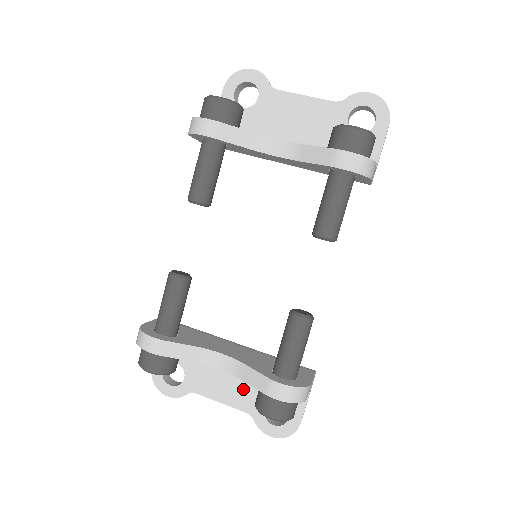
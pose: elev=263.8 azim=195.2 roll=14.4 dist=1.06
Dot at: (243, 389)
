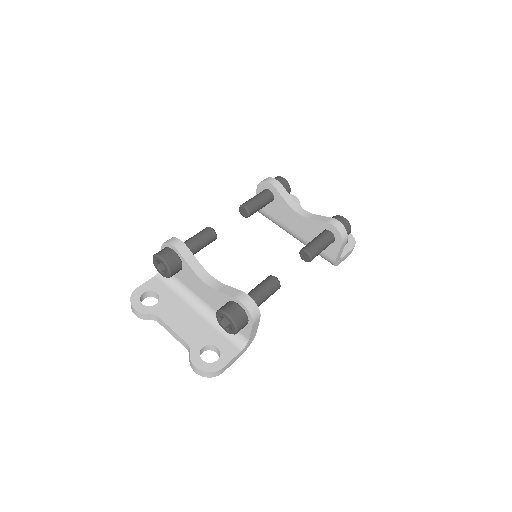
Dot at: (195, 328)
